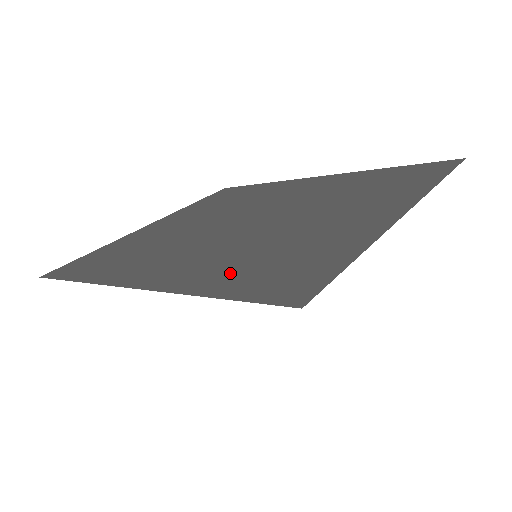
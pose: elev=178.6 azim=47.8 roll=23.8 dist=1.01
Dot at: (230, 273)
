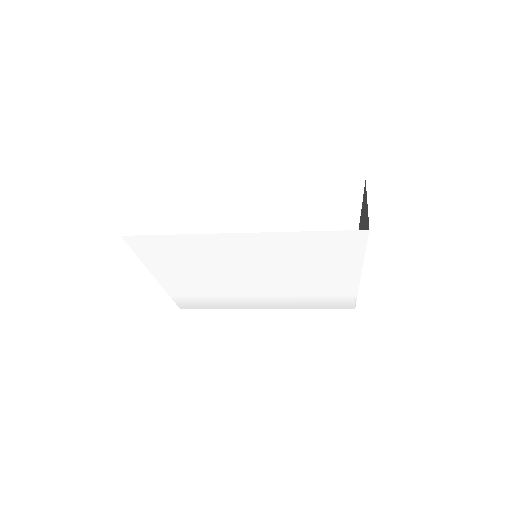
Dot at: occluded
